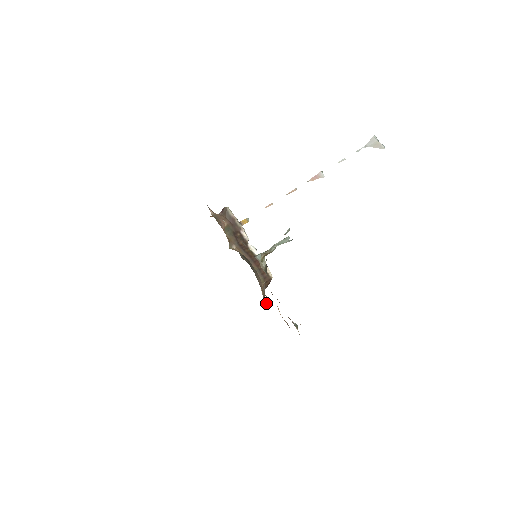
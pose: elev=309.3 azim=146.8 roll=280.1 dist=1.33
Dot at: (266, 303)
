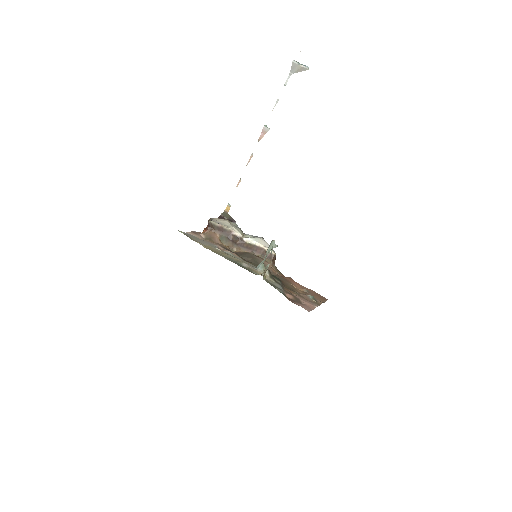
Dot at: (281, 274)
